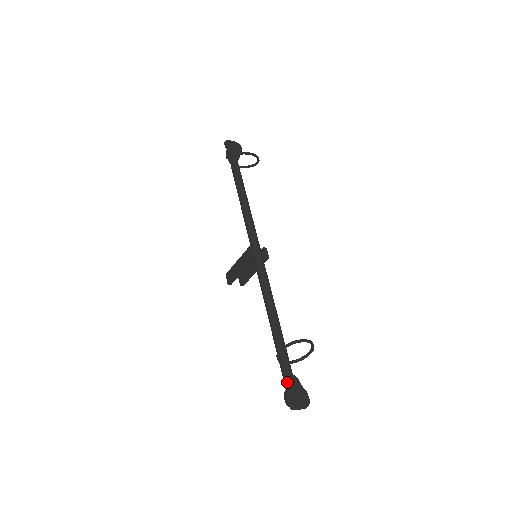
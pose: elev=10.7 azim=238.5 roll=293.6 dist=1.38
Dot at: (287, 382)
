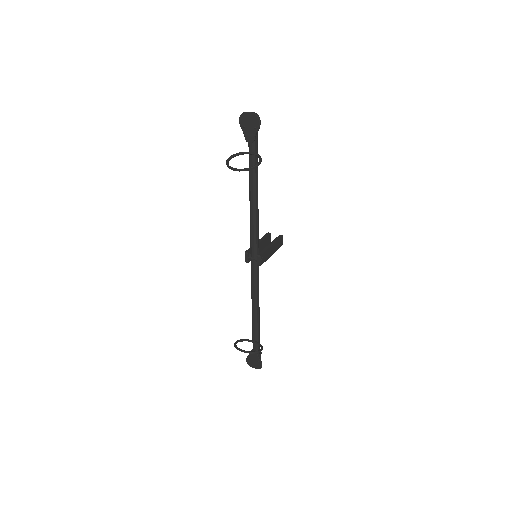
Dot at: (252, 350)
